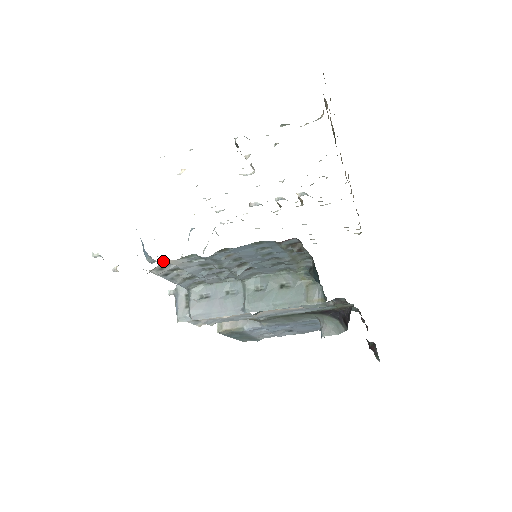
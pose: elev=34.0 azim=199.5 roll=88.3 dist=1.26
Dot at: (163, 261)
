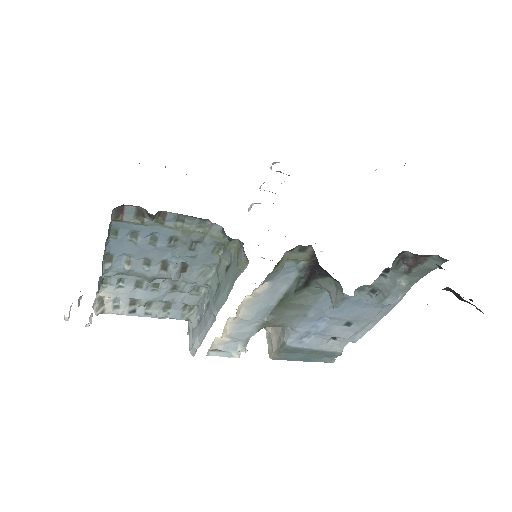
Dot at: (103, 298)
